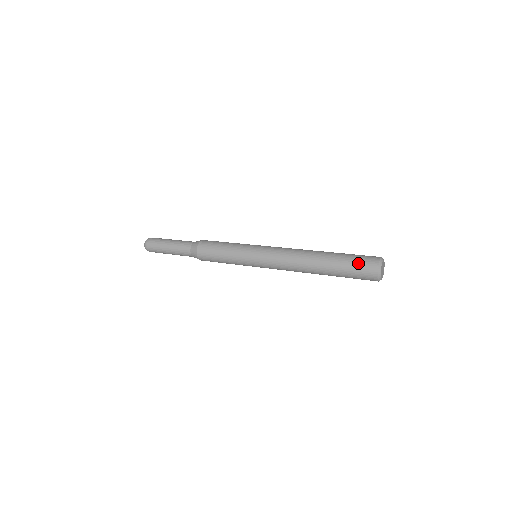
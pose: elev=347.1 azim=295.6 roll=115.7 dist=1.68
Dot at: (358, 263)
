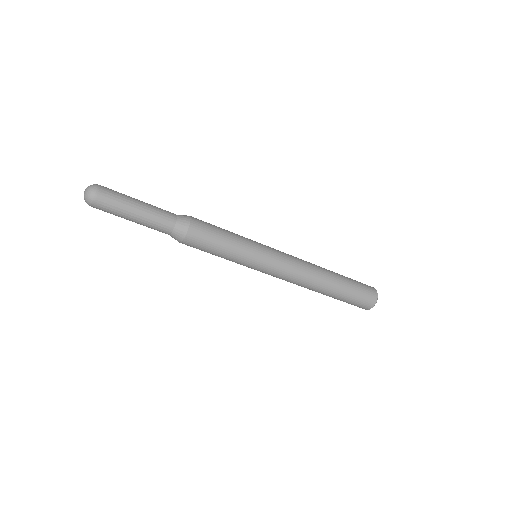
Dot at: (362, 284)
